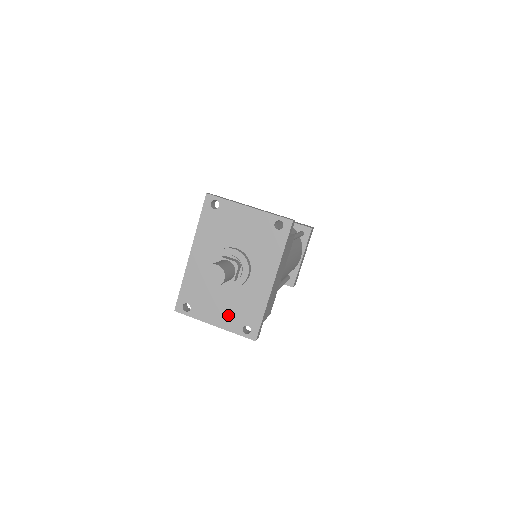
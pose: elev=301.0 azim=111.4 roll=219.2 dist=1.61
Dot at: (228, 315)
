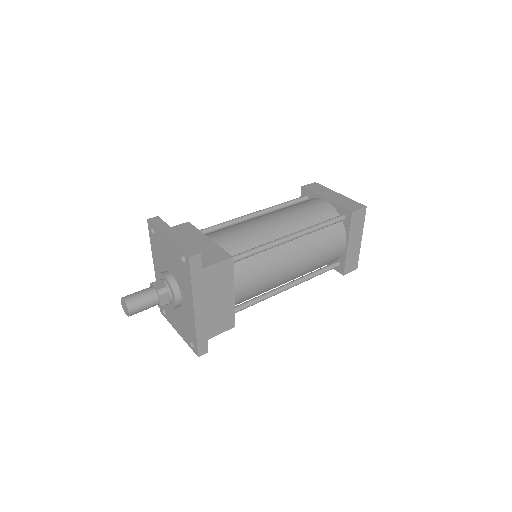
Dot at: (181, 328)
